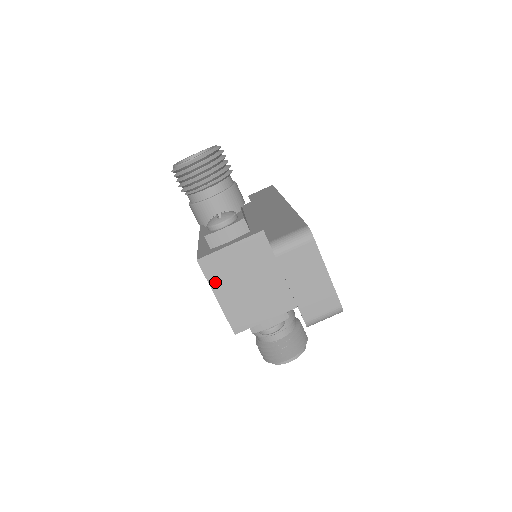
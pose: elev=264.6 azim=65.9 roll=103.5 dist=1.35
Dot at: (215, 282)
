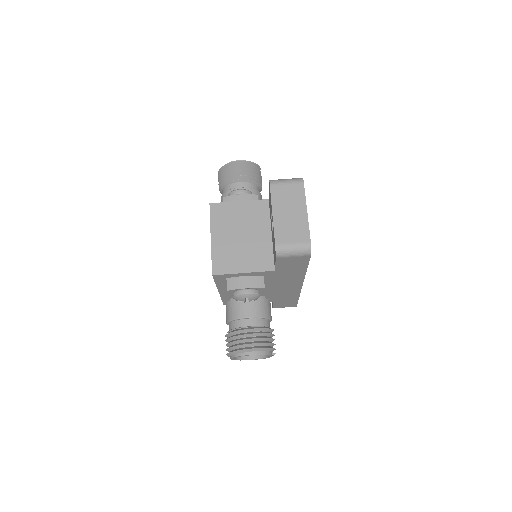
Dot at: (216, 225)
